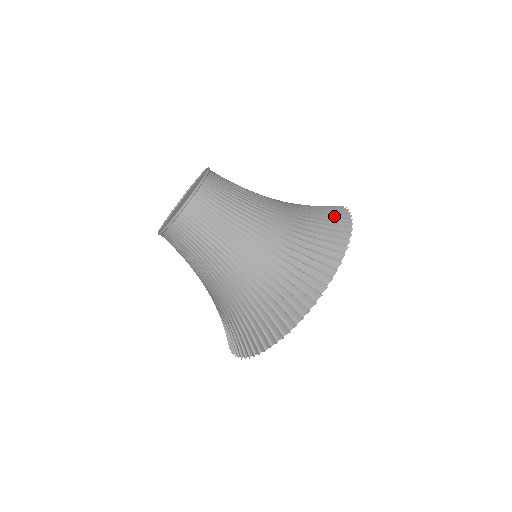
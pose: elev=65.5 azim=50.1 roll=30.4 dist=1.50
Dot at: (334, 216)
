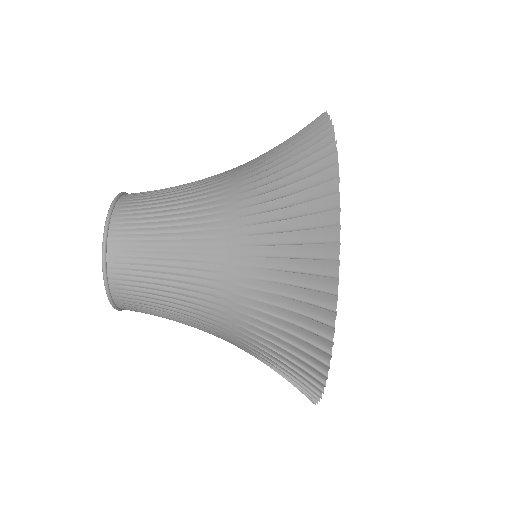
Dot at: occluded
